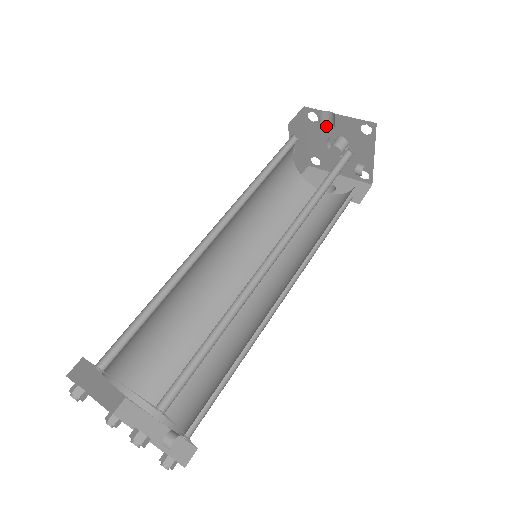
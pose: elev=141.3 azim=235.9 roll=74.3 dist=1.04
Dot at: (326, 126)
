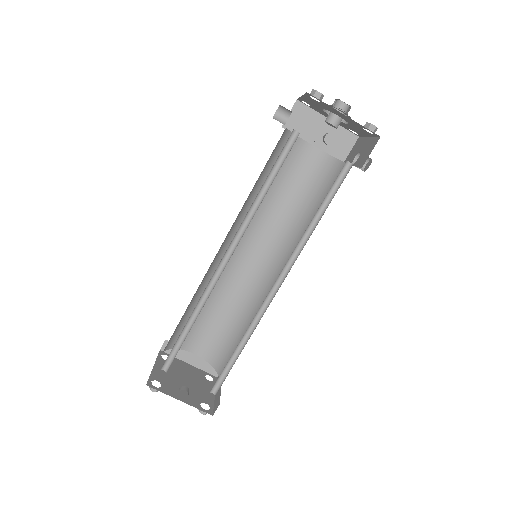
Dot at: (314, 106)
